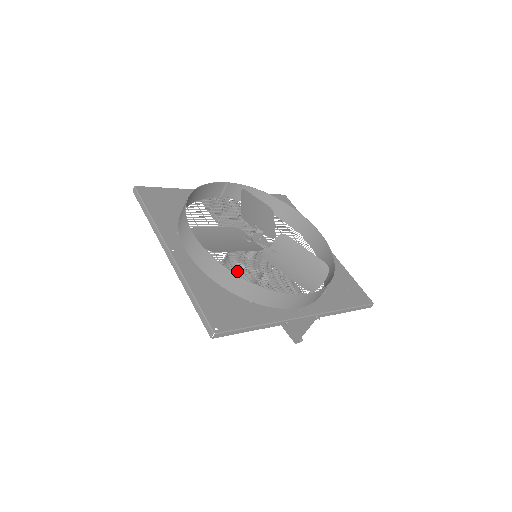
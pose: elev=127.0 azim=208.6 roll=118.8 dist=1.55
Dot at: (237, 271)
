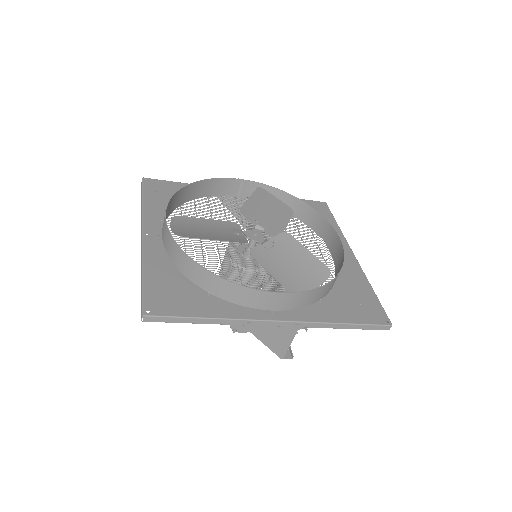
Dot at: occluded
